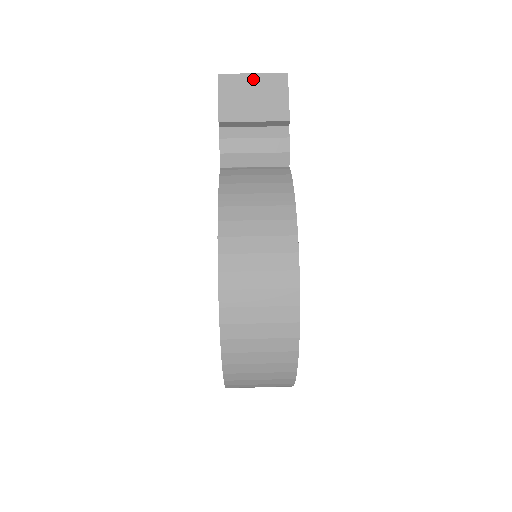
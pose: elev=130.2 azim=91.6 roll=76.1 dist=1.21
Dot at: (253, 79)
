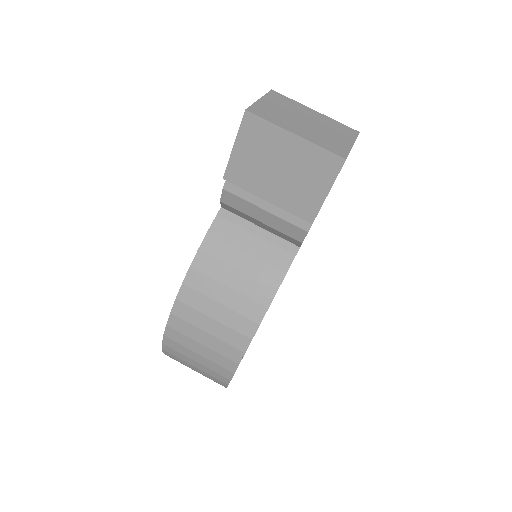
Dot at: (291, 143)
